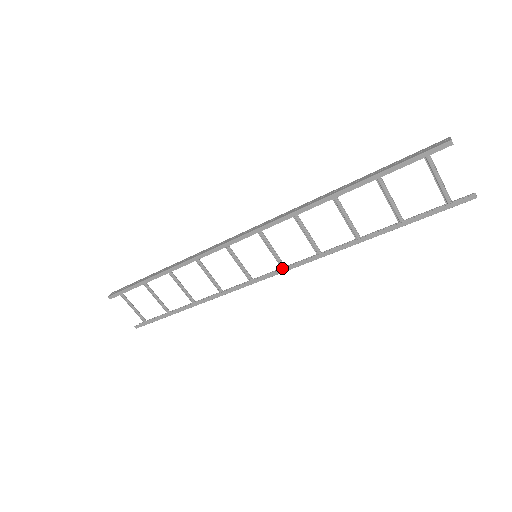
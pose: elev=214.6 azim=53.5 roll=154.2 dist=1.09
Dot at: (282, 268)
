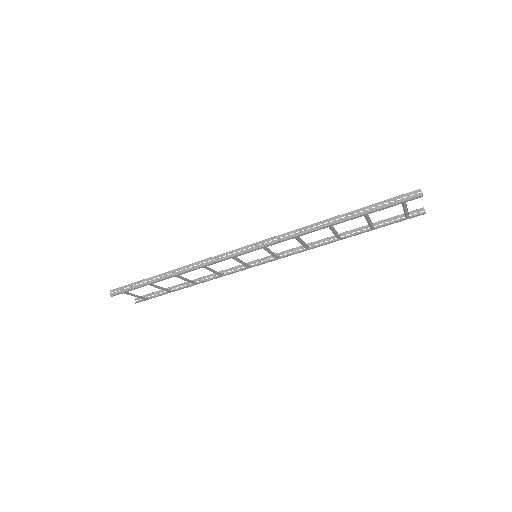
Dot at: (276, 258)
